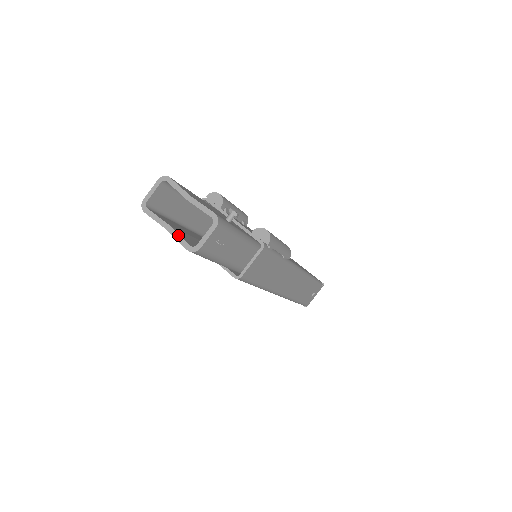
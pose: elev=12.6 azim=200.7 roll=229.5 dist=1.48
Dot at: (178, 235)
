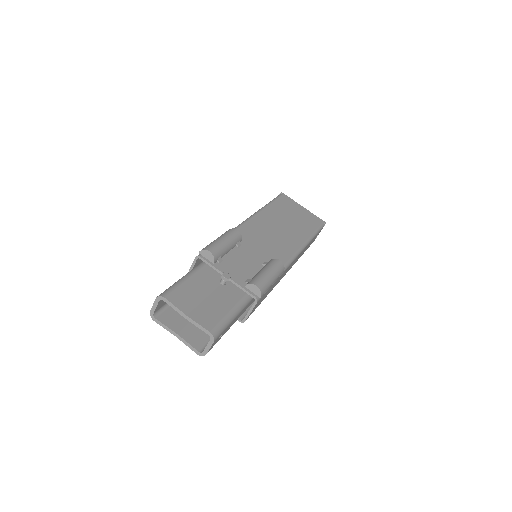
Dot at: (186, 343)
